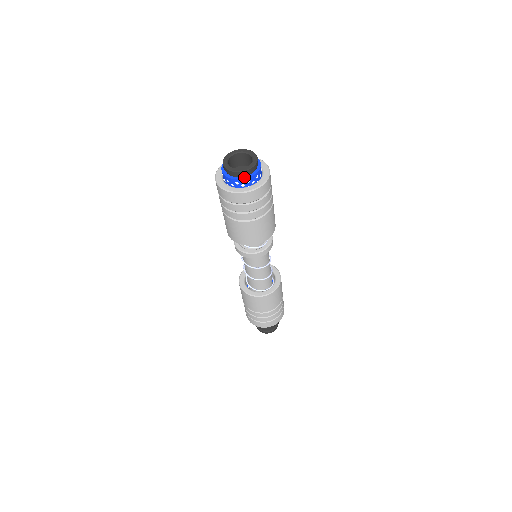
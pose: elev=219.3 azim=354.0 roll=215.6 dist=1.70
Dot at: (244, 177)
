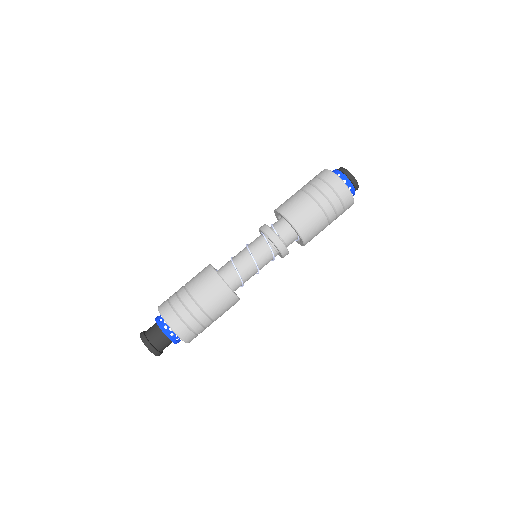
Dot at: (341, 172)
